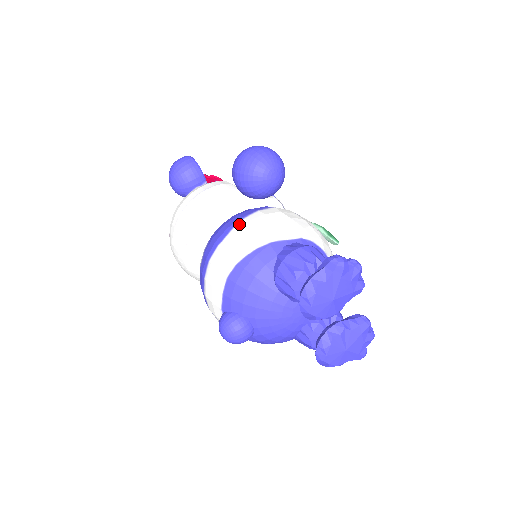
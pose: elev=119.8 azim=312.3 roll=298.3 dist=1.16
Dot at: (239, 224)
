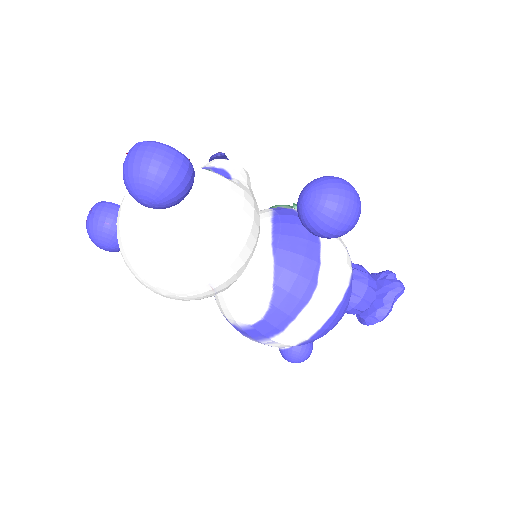
Dot at: (322, 274)
